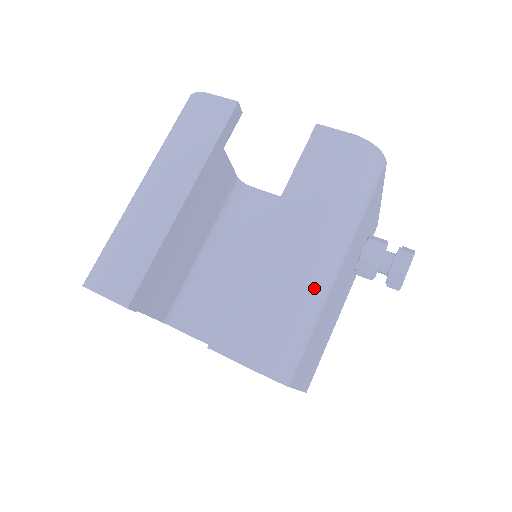
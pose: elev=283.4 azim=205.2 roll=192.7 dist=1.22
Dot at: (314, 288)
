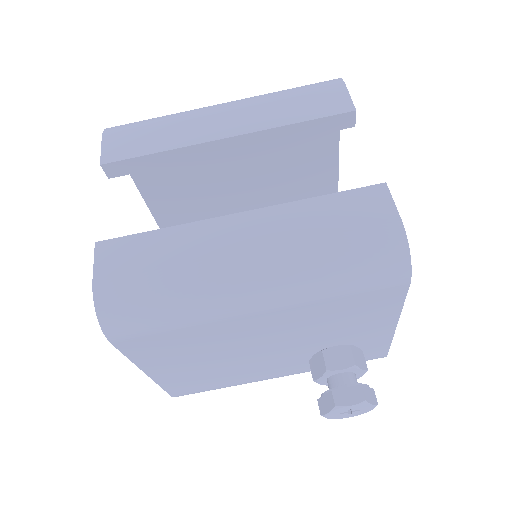
Dot at: (209, 294)
